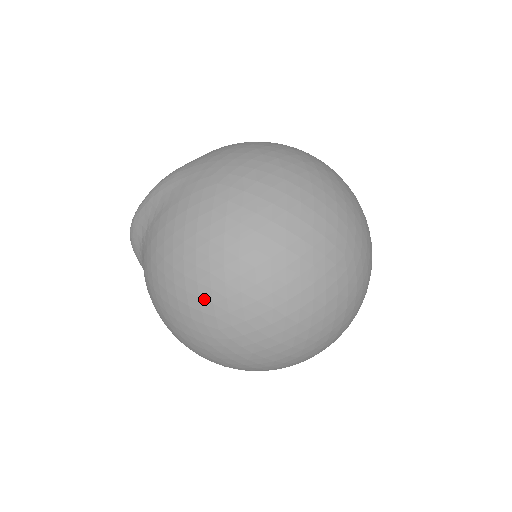
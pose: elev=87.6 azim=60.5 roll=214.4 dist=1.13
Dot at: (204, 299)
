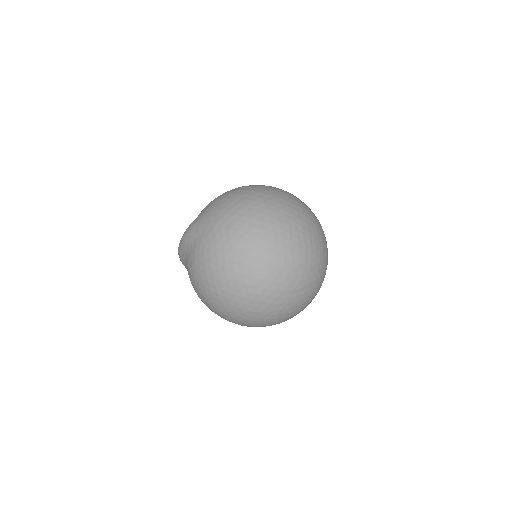
Dot at: (220, 305)
